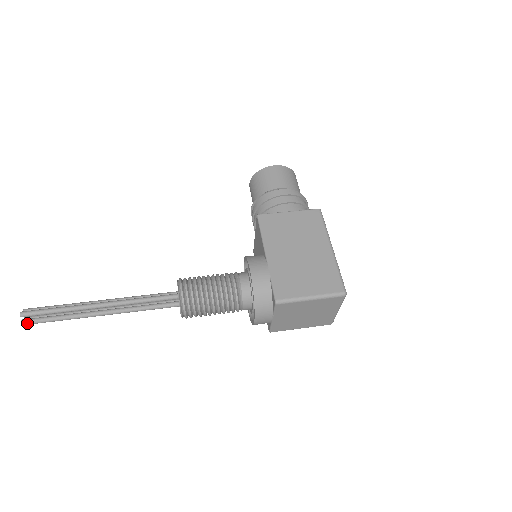
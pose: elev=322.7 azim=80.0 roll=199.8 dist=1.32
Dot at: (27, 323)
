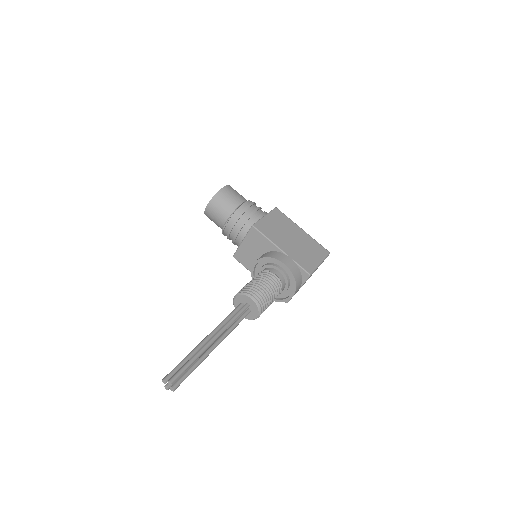
Dot at: (177, 387)
